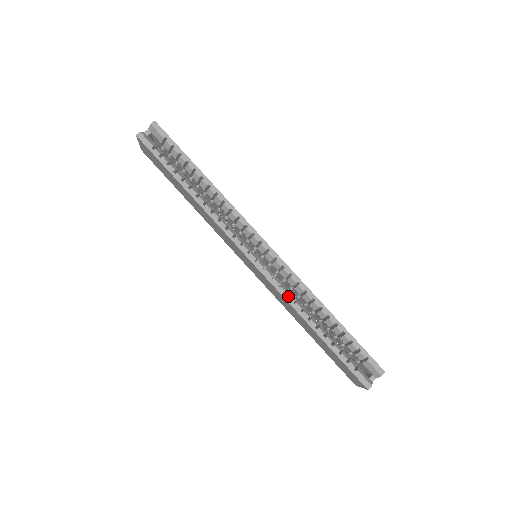
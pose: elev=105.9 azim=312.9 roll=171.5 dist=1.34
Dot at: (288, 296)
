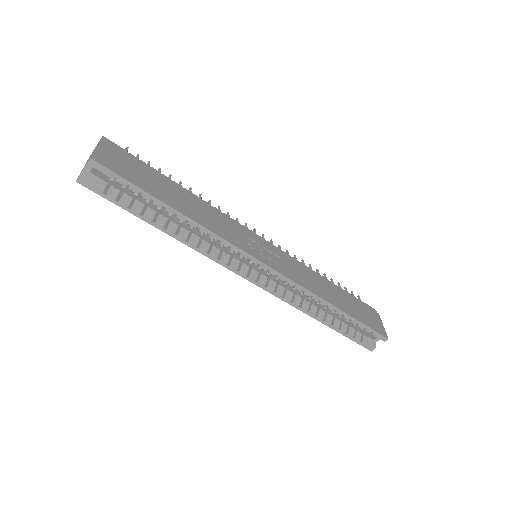
Dot at: (293, 303)
